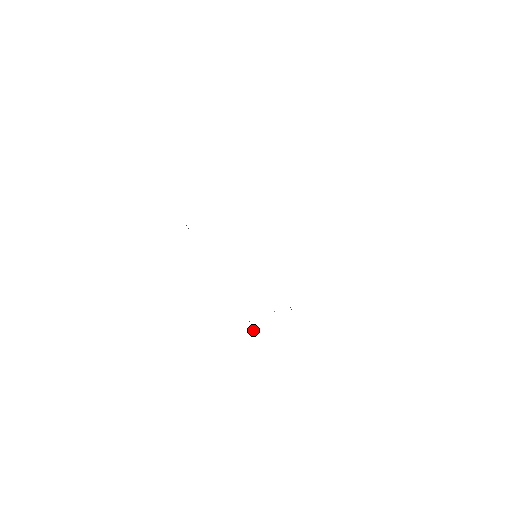
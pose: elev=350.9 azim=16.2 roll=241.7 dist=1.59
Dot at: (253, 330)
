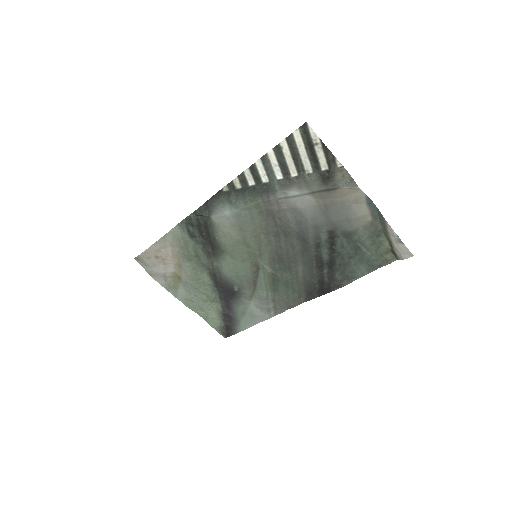
Dot at: (370, 254)
